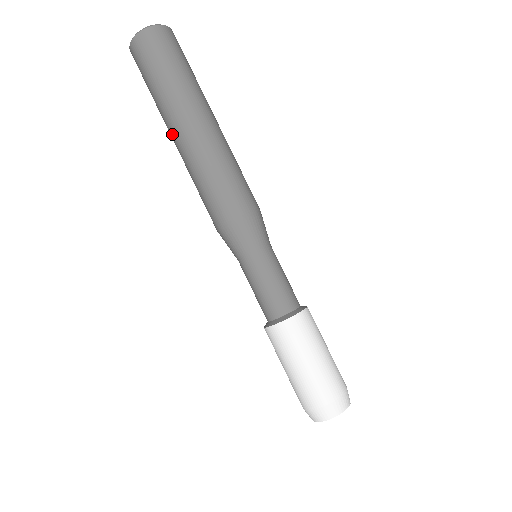
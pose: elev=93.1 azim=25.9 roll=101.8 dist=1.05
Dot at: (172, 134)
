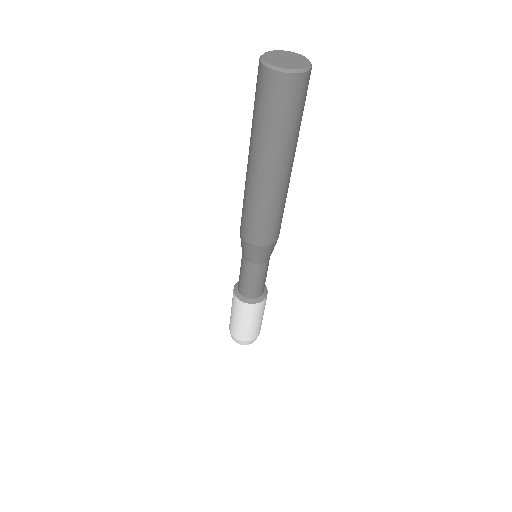
Dot at: (249, 160)
